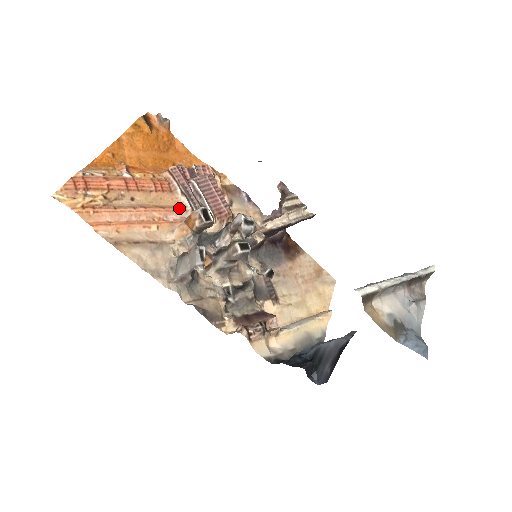
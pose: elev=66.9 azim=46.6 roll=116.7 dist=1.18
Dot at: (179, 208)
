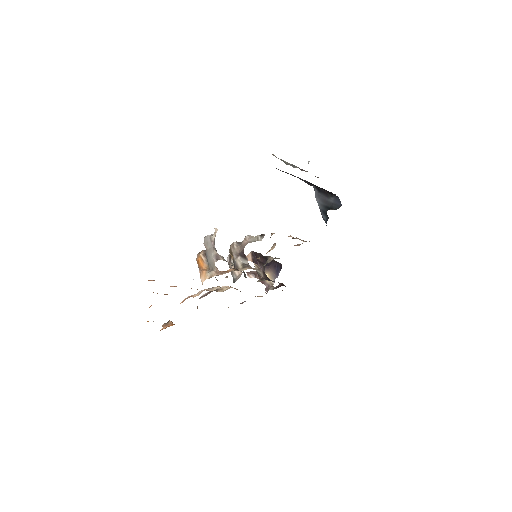
Dot at: occluded
